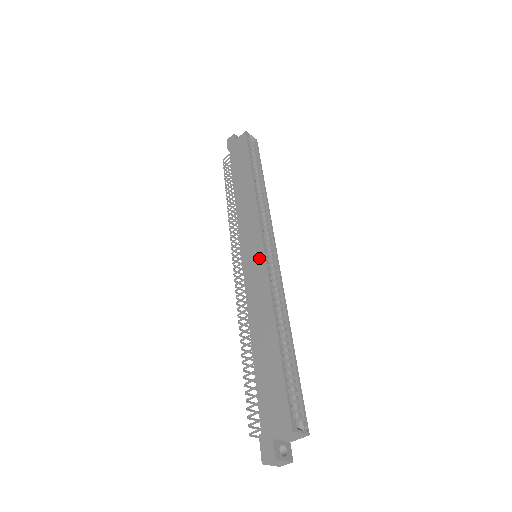
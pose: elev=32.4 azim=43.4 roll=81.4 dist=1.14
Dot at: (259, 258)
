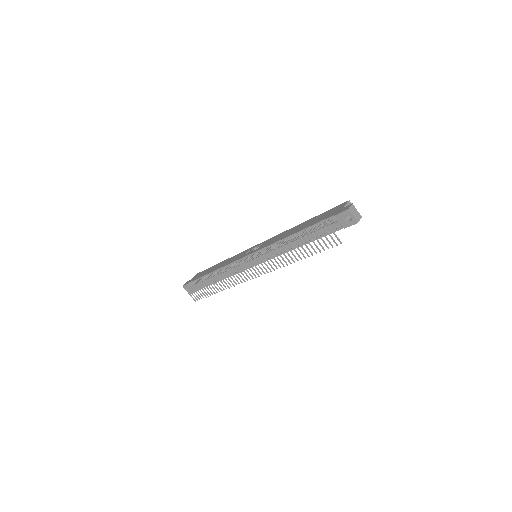
Dot at: (262, 243)
